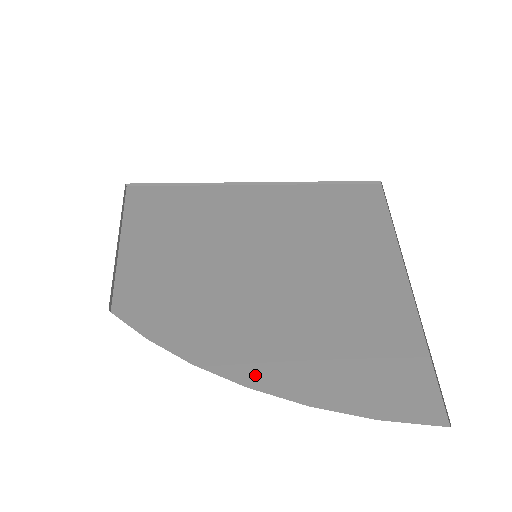
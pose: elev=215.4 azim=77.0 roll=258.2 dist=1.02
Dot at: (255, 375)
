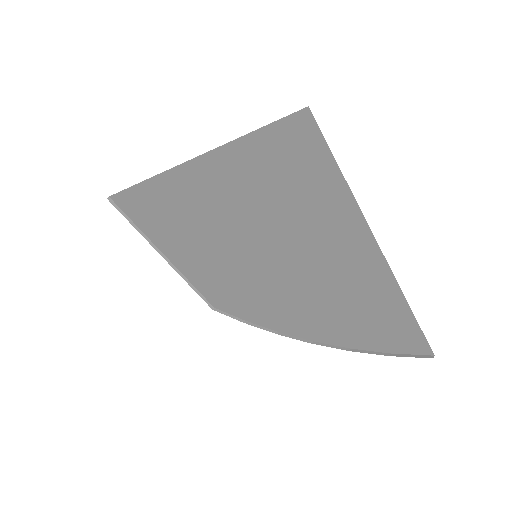
Dot at: (313, 336)
